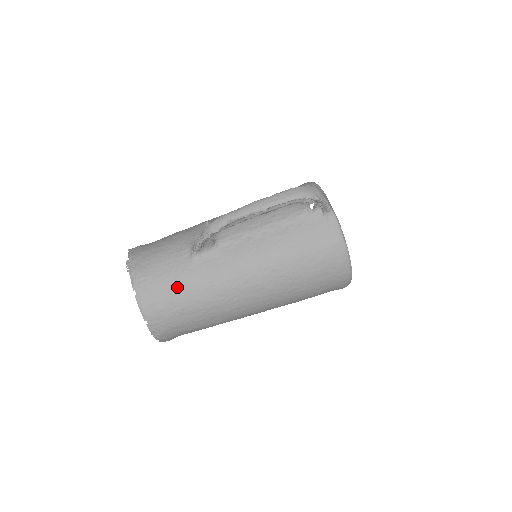
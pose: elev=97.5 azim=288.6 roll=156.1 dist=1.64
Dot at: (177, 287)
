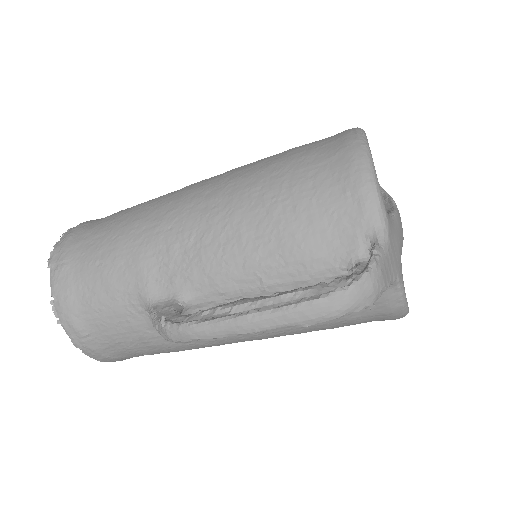
Dot at: (138, 345)
